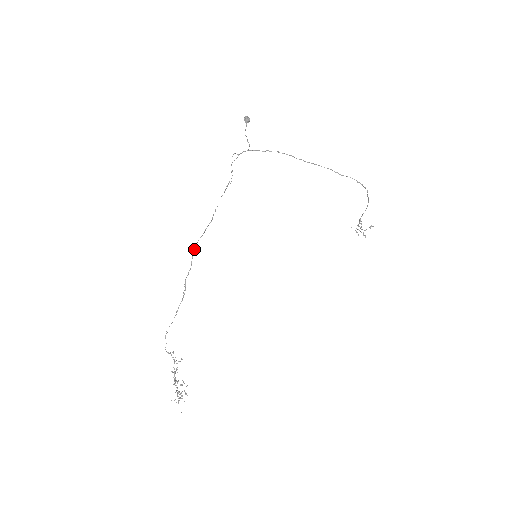
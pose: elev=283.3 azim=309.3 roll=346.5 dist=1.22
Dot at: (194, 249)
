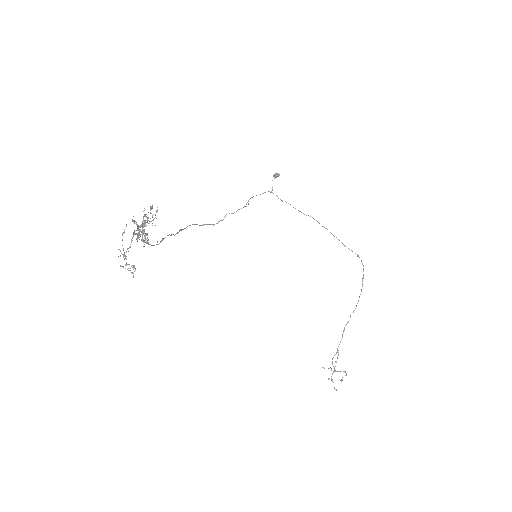
Dot at: (187, 226)
